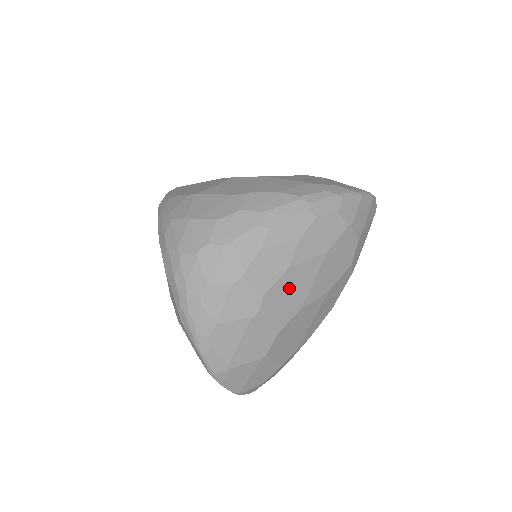
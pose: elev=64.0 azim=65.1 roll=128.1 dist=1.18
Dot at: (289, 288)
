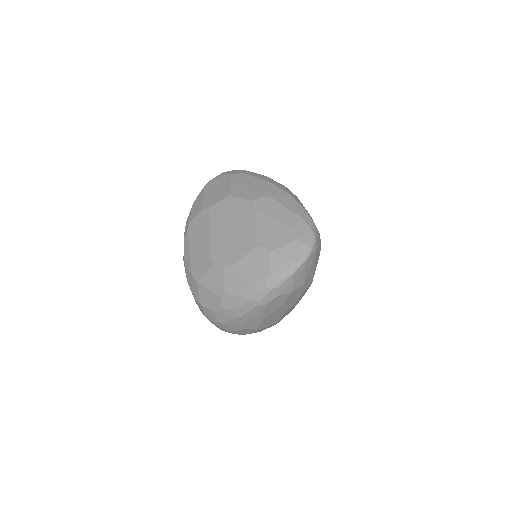
Dot at: (269, 319)
